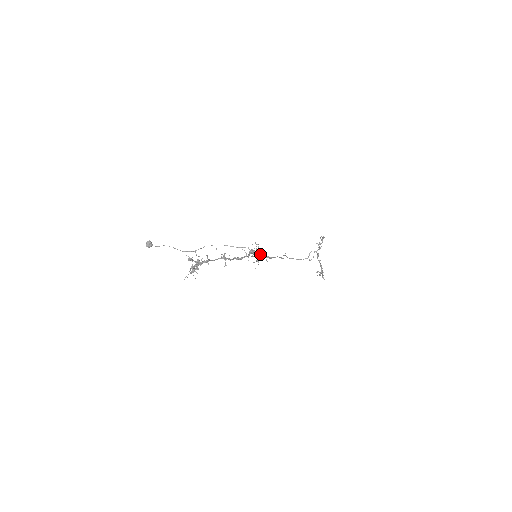
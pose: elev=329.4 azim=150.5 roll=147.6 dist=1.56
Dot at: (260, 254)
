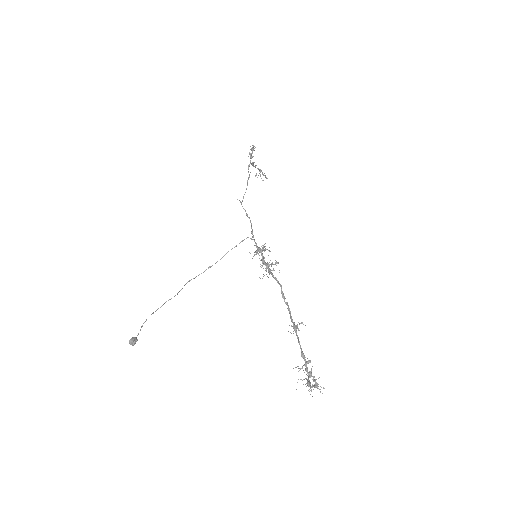
Dot at: occluded
